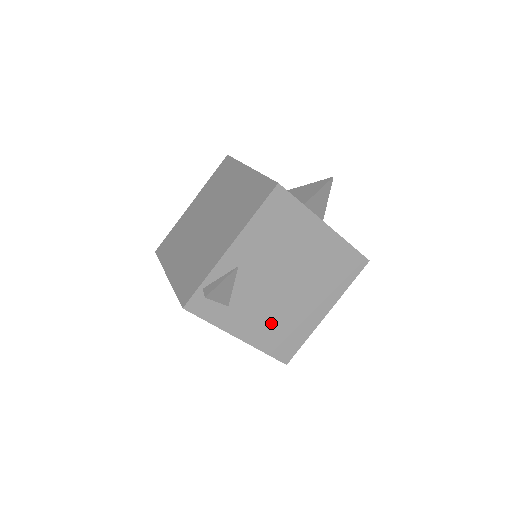
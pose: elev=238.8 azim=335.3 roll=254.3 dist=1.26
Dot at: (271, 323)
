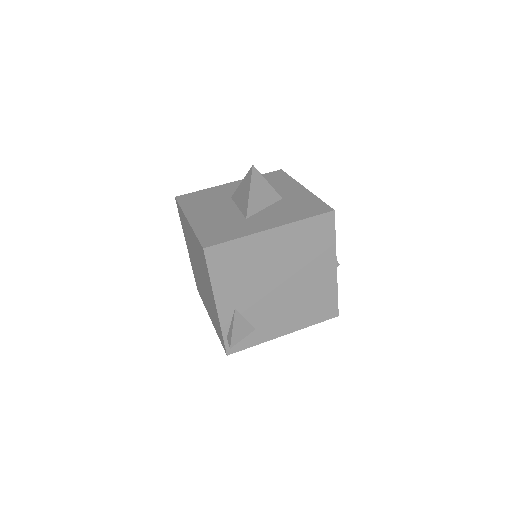
Dot at: (298, 310)
